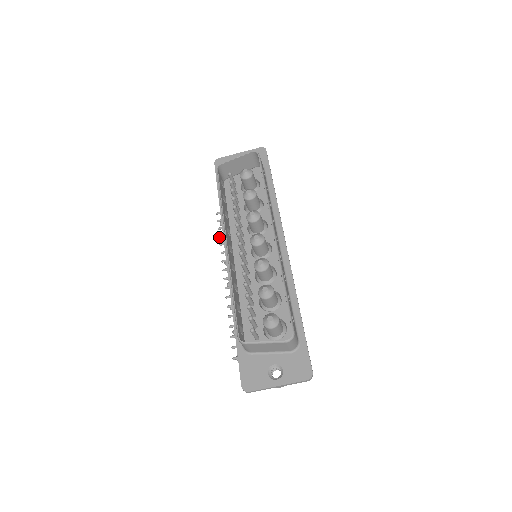
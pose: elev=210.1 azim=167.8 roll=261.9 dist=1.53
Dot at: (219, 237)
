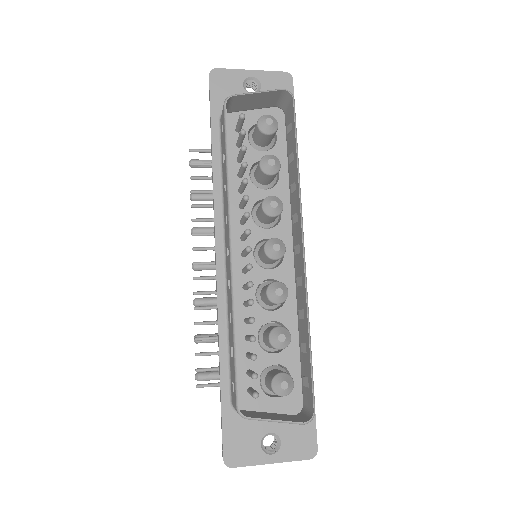
Dot at: (191, 193)
